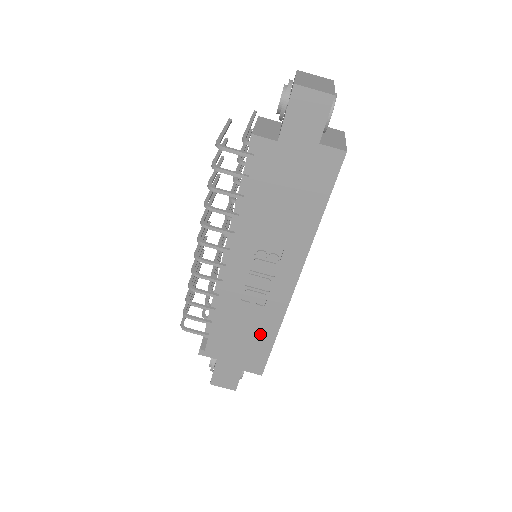
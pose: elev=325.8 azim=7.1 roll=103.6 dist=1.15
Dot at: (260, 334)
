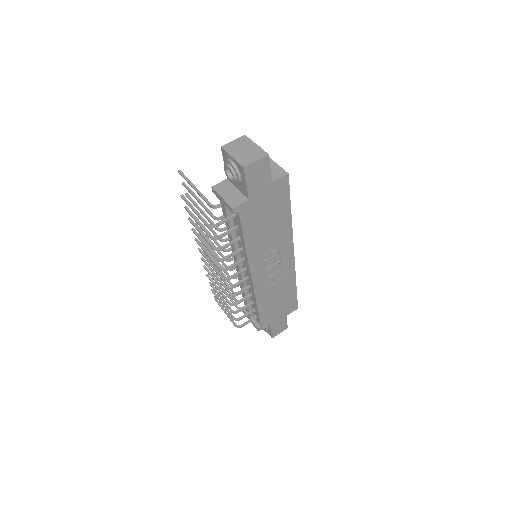
Dot at: (287, 292)
